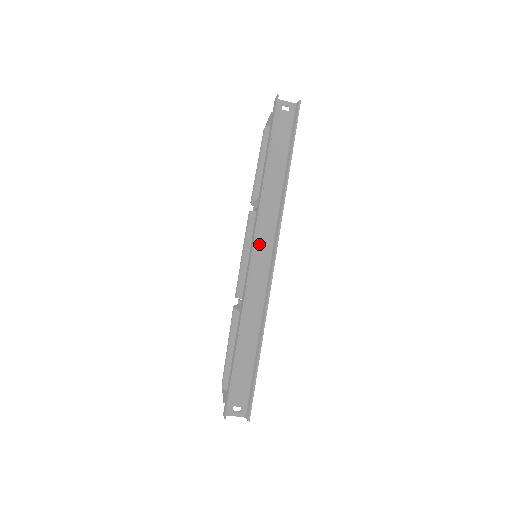
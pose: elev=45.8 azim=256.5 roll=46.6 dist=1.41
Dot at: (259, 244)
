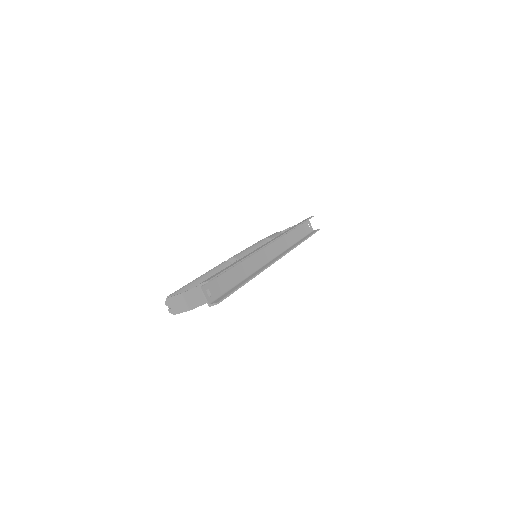
Dot at: (273, 246)
